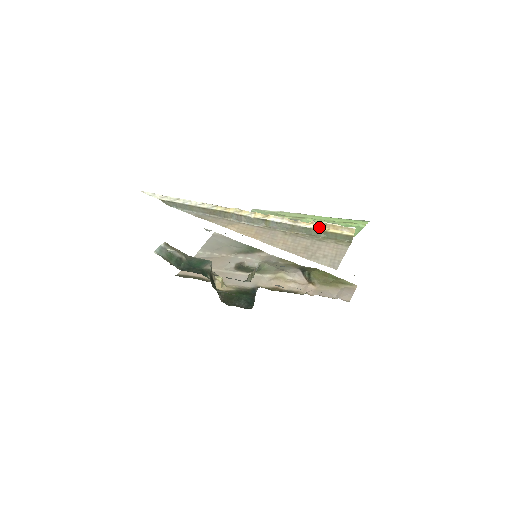
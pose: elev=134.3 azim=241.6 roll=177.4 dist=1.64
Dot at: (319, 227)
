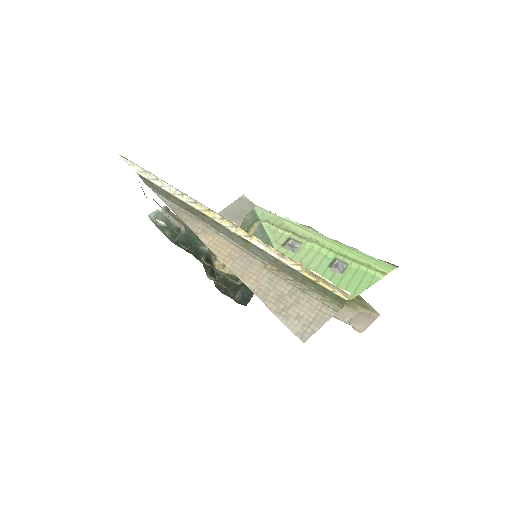
Dot at: (307, 273)
